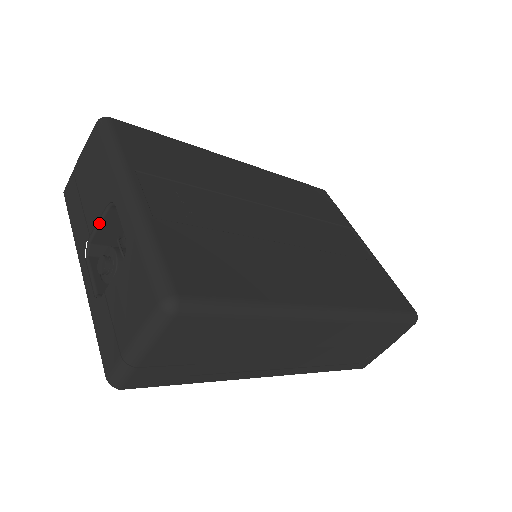
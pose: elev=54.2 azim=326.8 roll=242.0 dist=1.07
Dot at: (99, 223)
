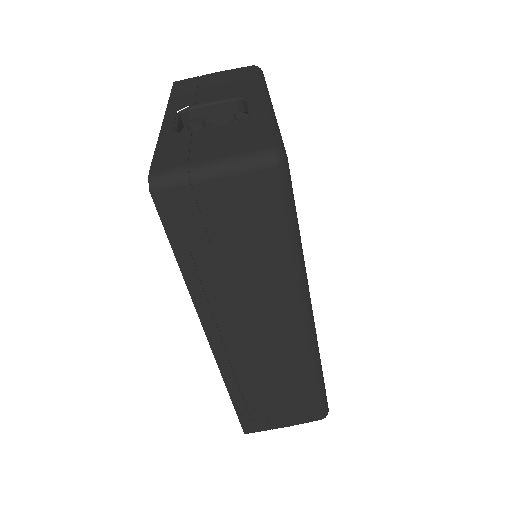
Dot at: (214, 102)
